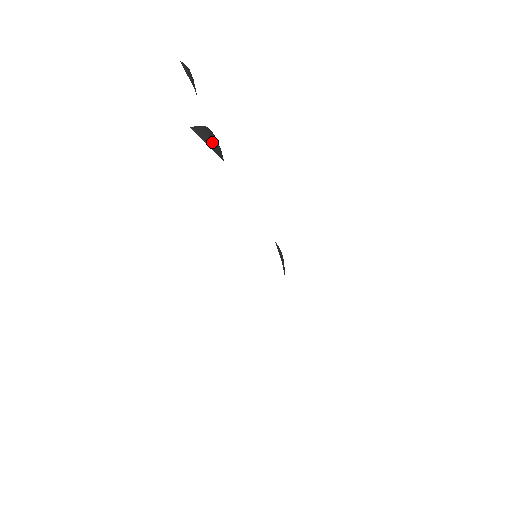
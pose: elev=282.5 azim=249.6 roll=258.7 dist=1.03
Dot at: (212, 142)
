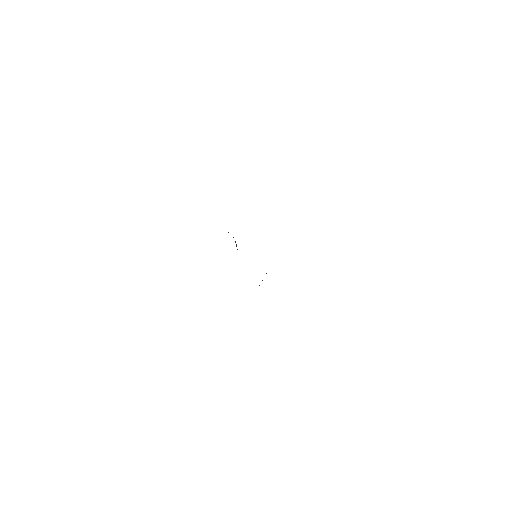
Dot at: occluded
